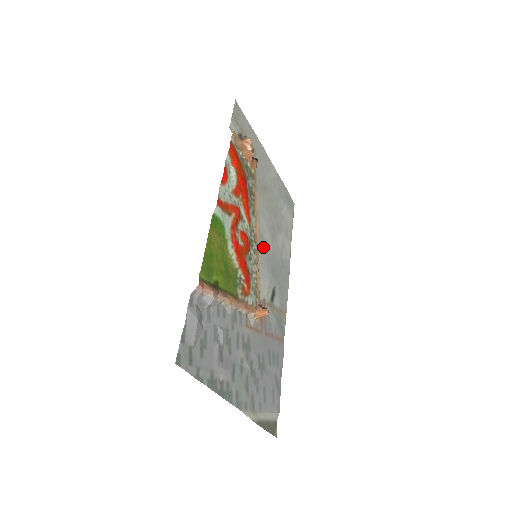
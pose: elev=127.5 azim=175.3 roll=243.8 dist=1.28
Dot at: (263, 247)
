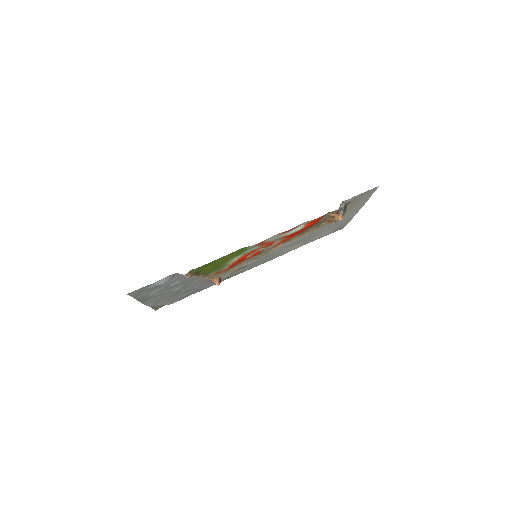
Dot at: occluded
